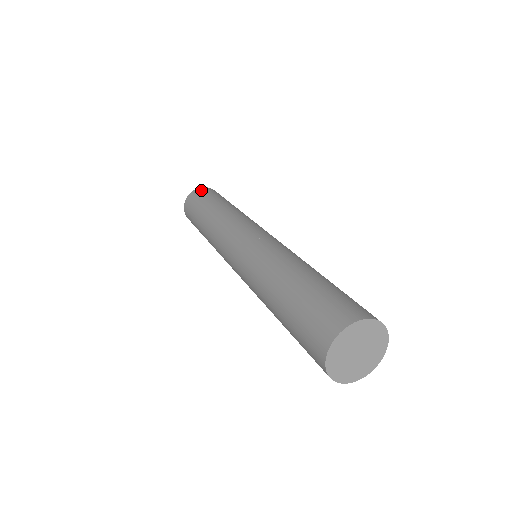
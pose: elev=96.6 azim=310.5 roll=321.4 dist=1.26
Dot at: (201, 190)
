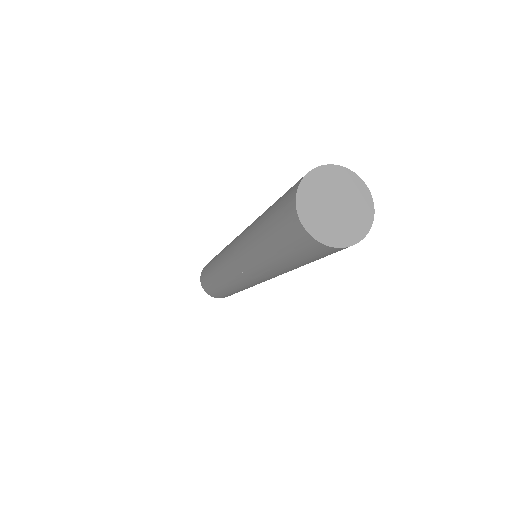
Dot at: occluded
